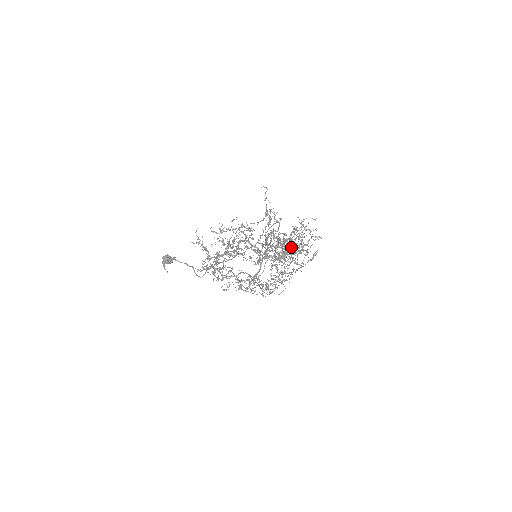
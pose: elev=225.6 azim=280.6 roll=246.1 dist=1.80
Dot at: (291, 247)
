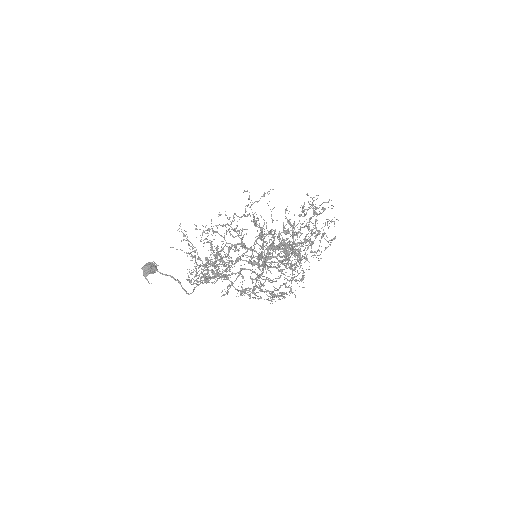
Dot at: occluded
